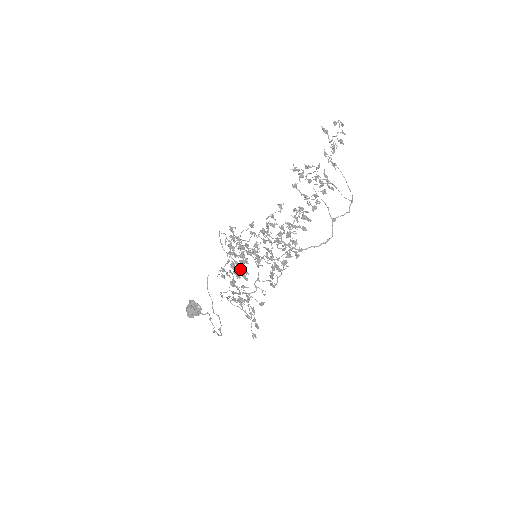
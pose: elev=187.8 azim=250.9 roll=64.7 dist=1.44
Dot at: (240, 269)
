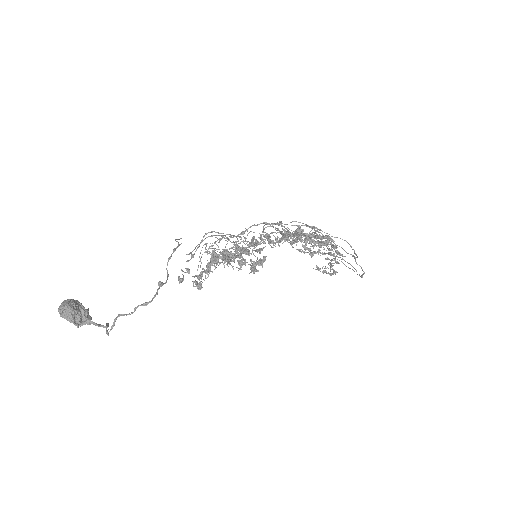
Dot at: (236, 246)
